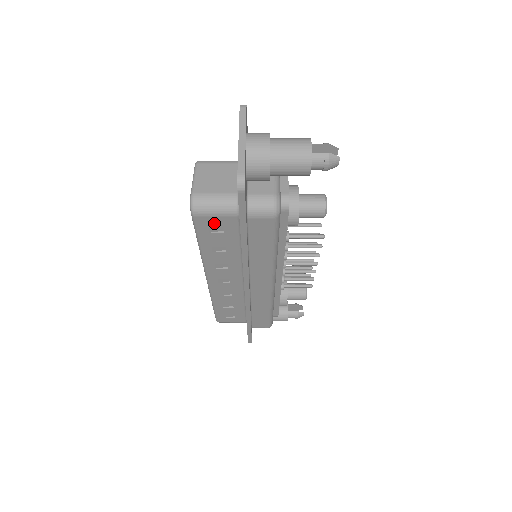
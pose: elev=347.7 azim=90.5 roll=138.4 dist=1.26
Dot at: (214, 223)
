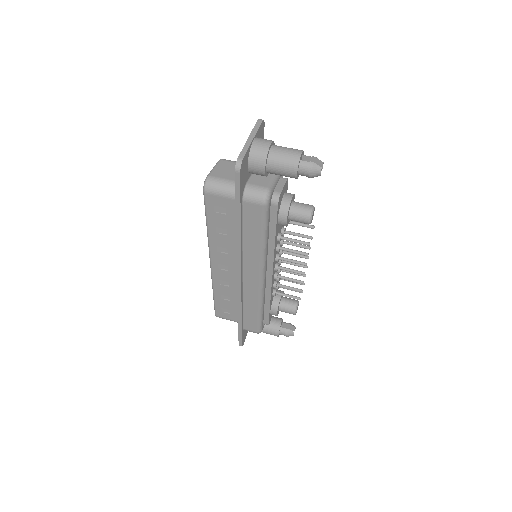
Dot at: (219, 203)
